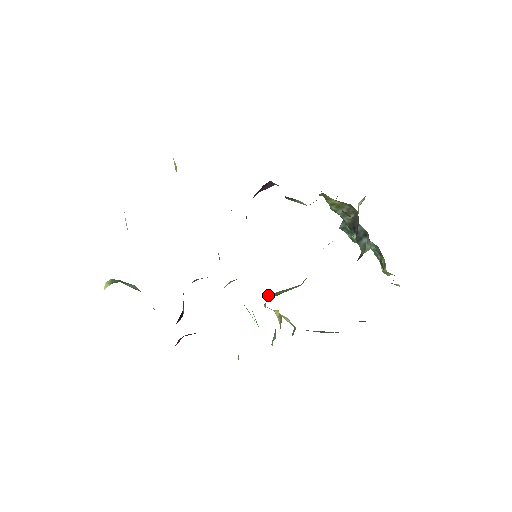
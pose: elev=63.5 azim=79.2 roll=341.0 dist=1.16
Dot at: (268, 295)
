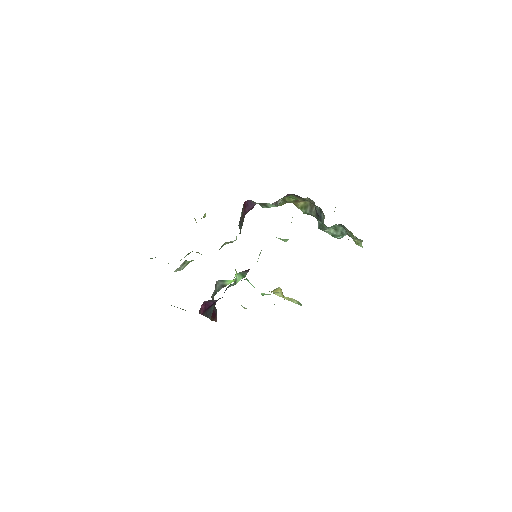
Dot at: occluded
